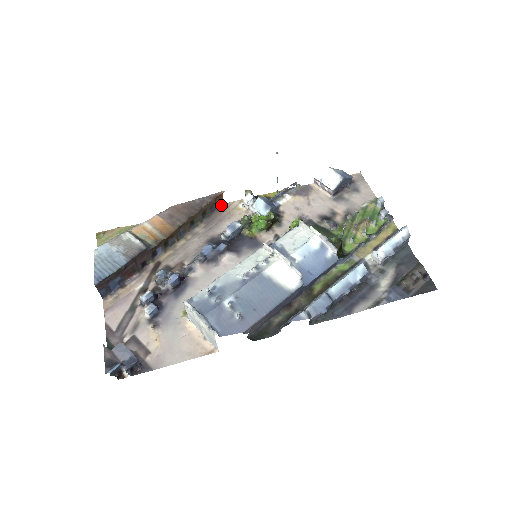
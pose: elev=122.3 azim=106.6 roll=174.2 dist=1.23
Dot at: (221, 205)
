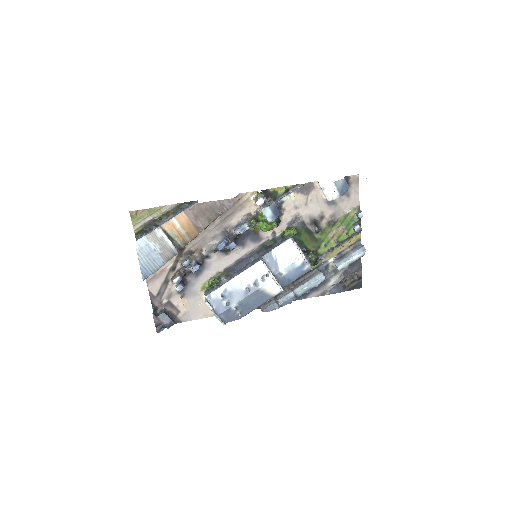
Dot at: (236, 196)
